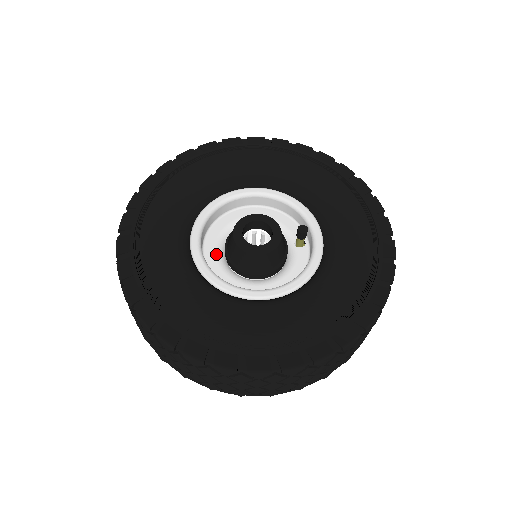
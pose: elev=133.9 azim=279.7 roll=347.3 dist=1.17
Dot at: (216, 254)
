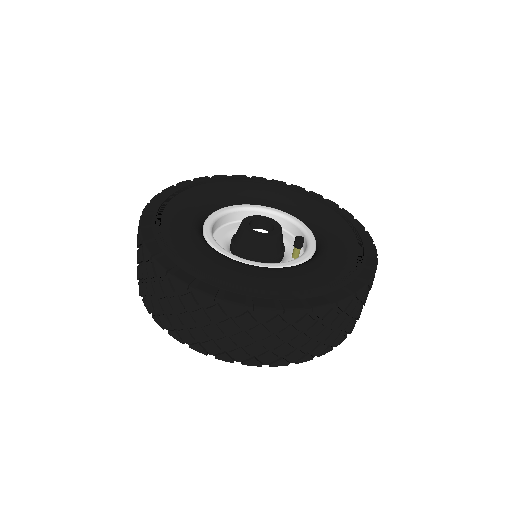
Dot at: (224, 237)
